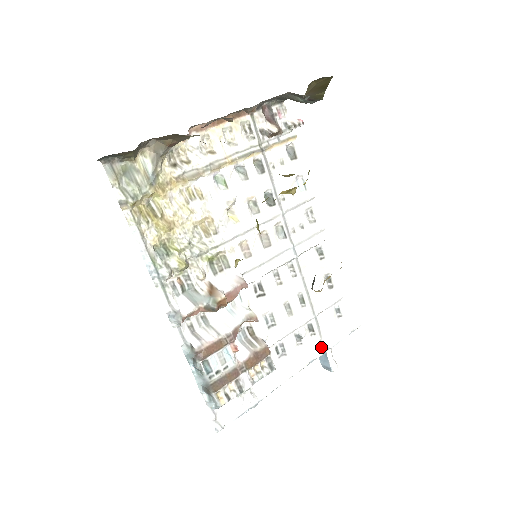
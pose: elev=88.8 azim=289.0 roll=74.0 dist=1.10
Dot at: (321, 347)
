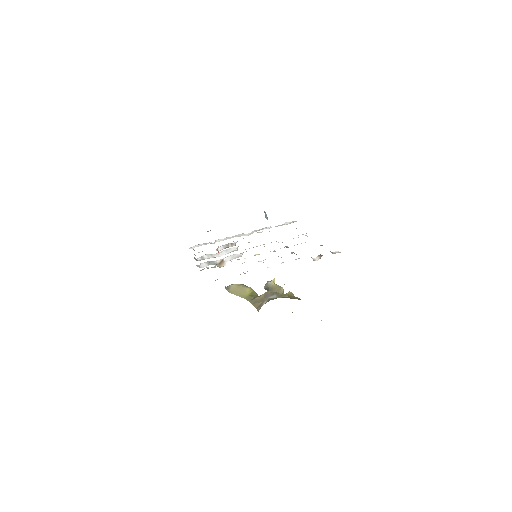
Dot at: (266, 228)
